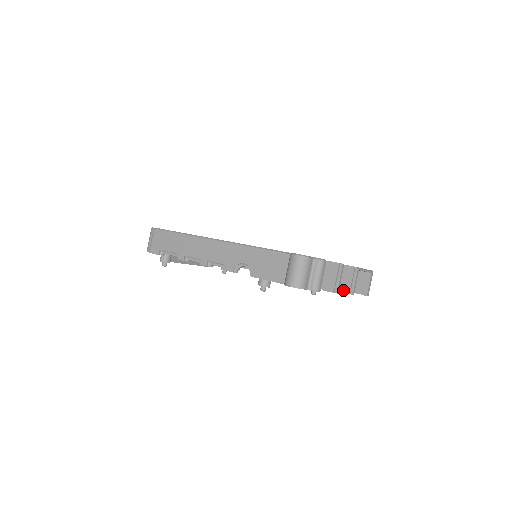
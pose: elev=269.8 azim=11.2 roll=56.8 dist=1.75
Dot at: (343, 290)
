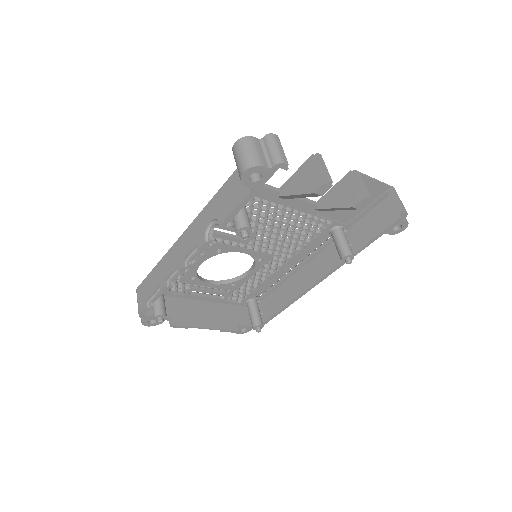
Dot at: (355, 201)
